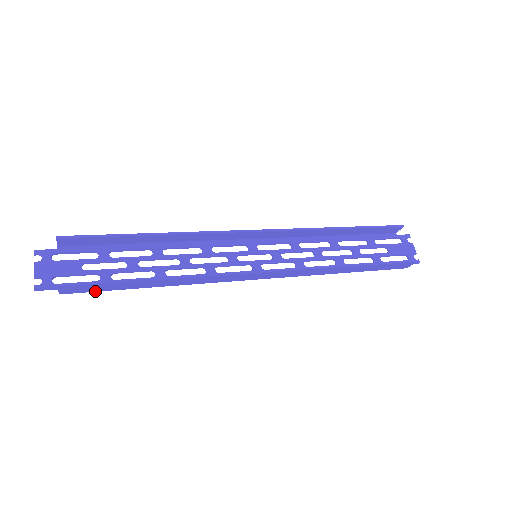
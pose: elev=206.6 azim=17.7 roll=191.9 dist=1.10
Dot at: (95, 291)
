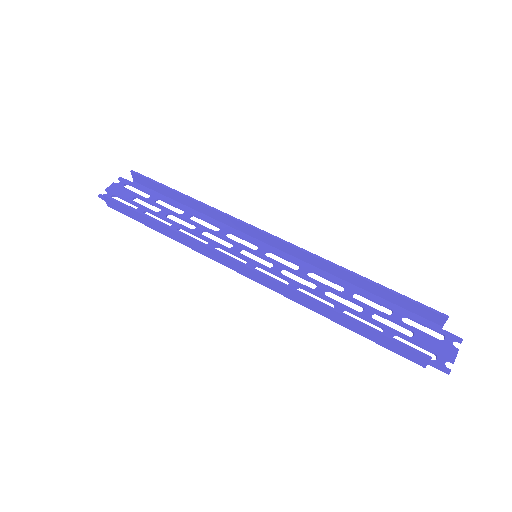
Dot at: (127, 215)
